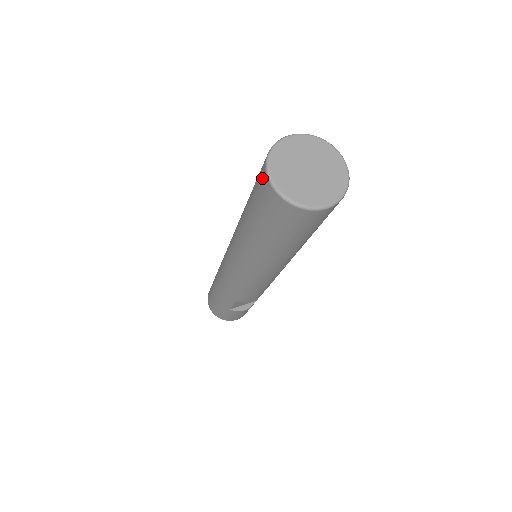
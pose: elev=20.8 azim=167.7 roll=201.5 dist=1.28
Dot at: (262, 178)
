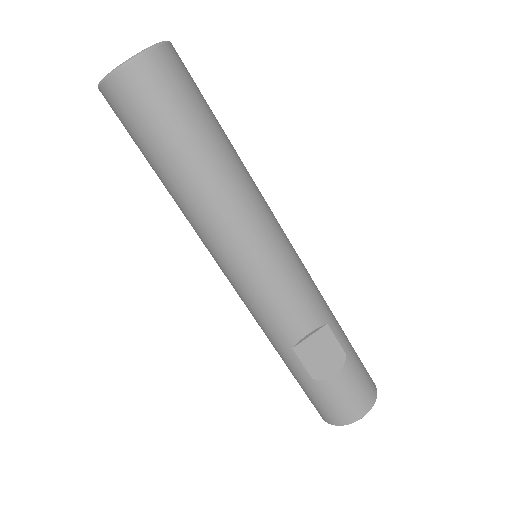
Dot at: occluded
